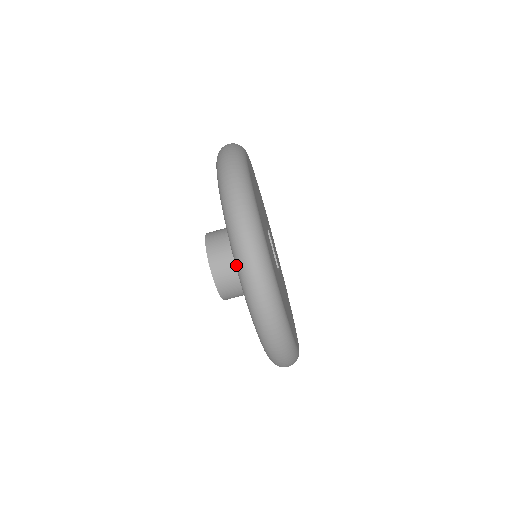
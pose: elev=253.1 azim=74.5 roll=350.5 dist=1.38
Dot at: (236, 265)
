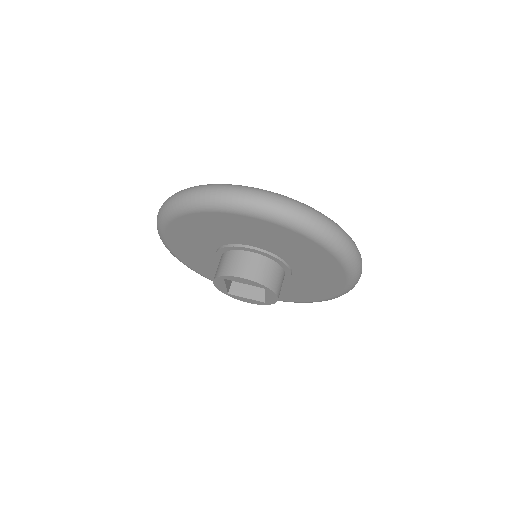
Dot at: (238, 211)
